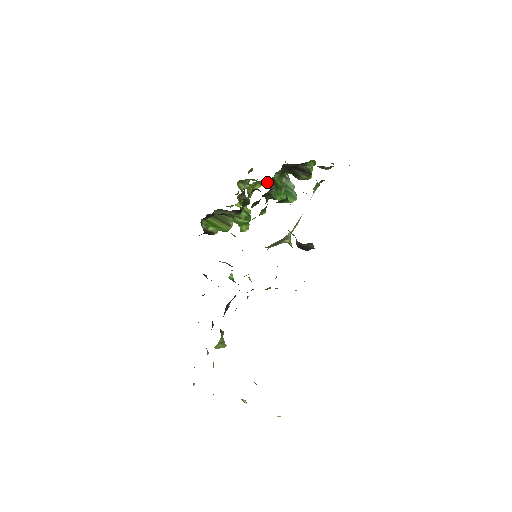
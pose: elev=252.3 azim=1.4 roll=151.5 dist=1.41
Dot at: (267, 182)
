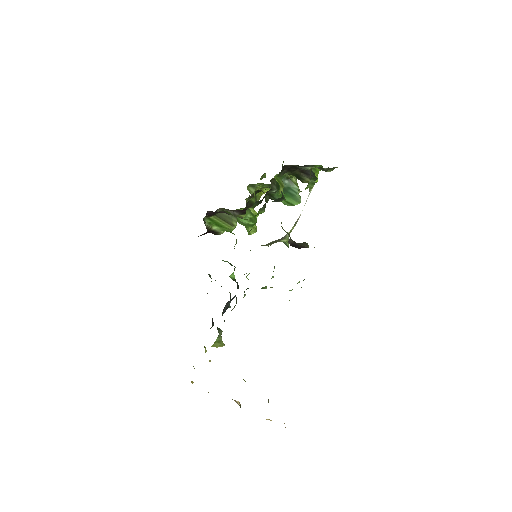
Dot at: occluded
